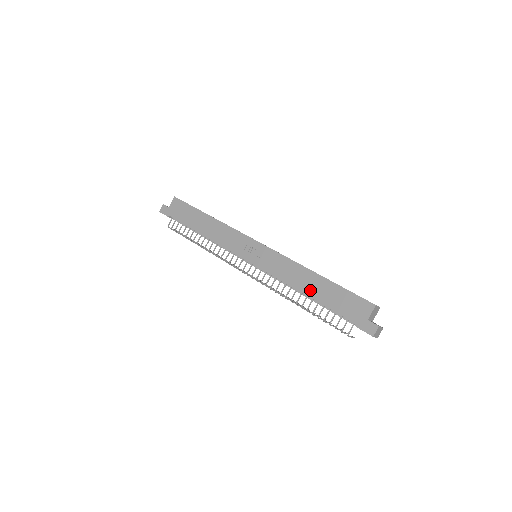
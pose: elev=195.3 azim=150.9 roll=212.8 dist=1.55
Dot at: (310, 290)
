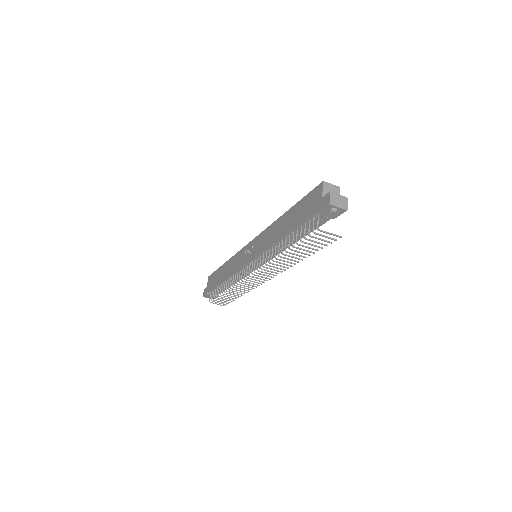
Dot at: (283, 230)
